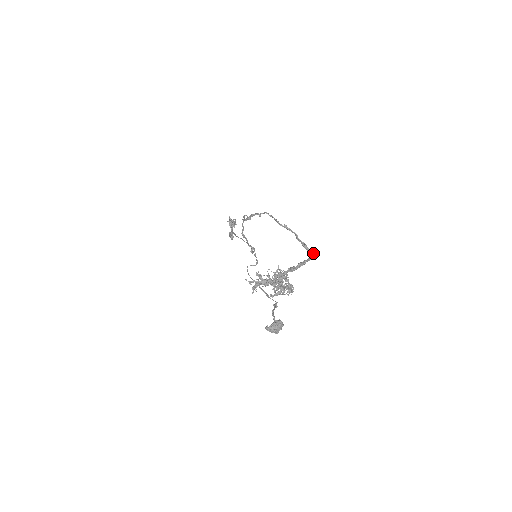
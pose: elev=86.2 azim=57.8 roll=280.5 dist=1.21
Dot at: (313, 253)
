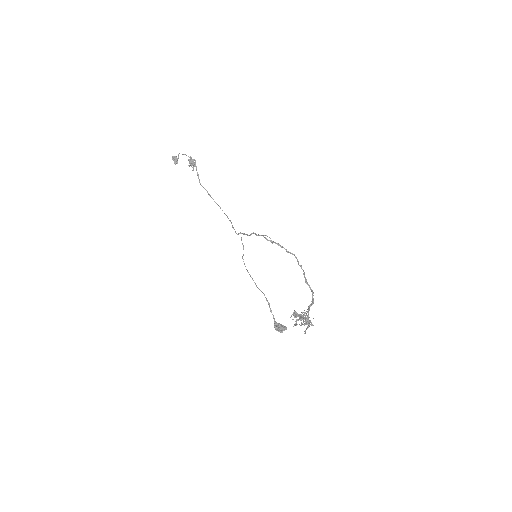
Dot at: (311, 289)
